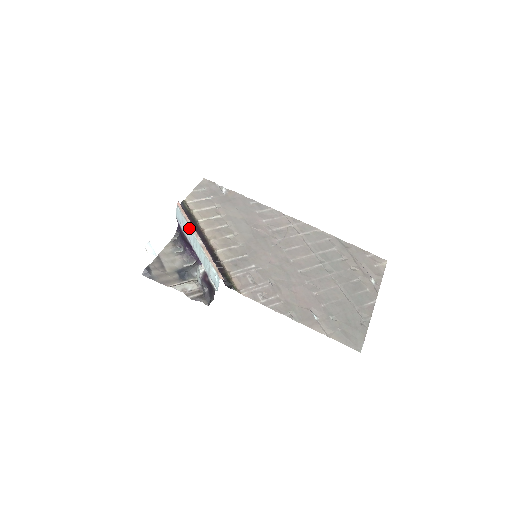
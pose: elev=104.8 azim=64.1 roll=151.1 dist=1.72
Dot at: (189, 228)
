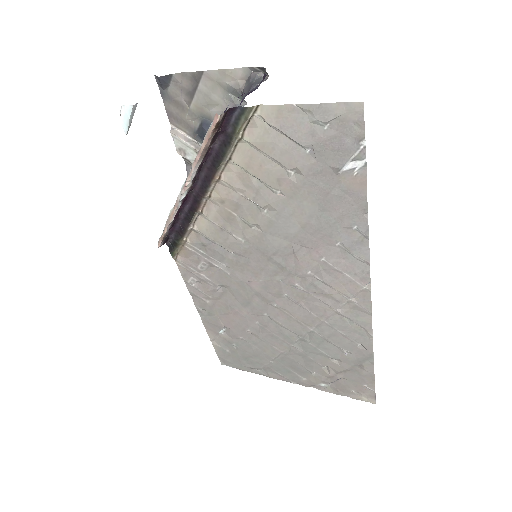
Dot at: (194, 161)
